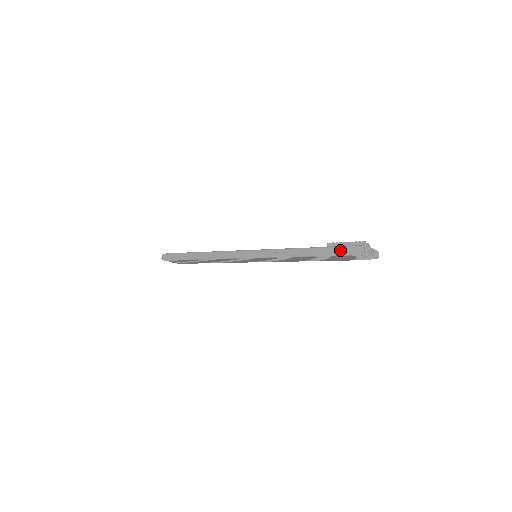
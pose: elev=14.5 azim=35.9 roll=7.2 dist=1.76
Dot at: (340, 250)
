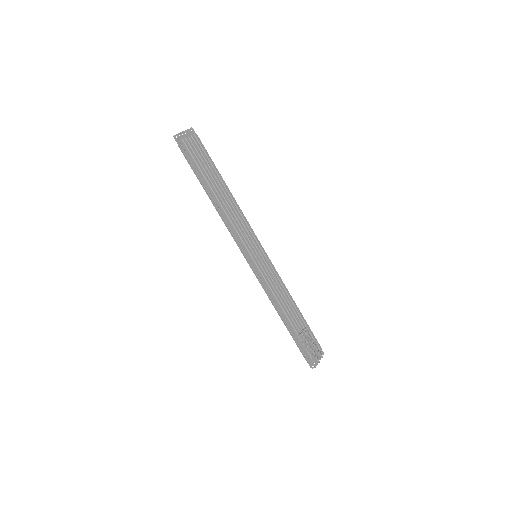
Dot at: (301, 346)
